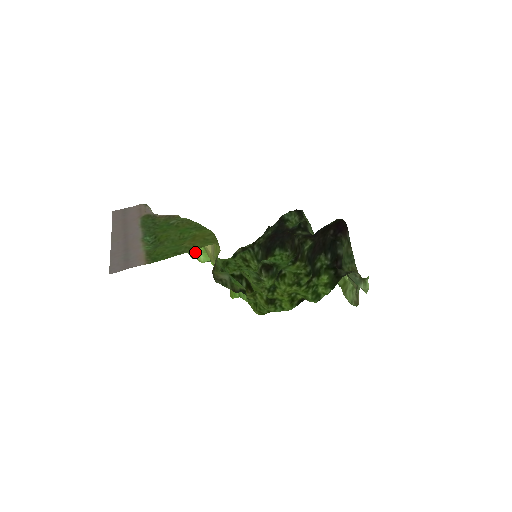
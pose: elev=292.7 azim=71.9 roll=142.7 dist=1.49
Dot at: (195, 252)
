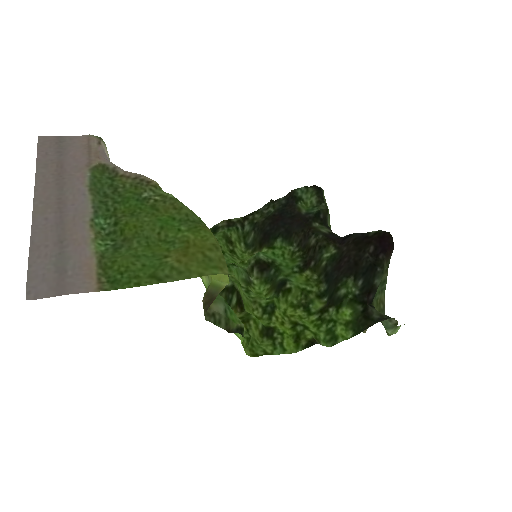
Dot at: occluded
